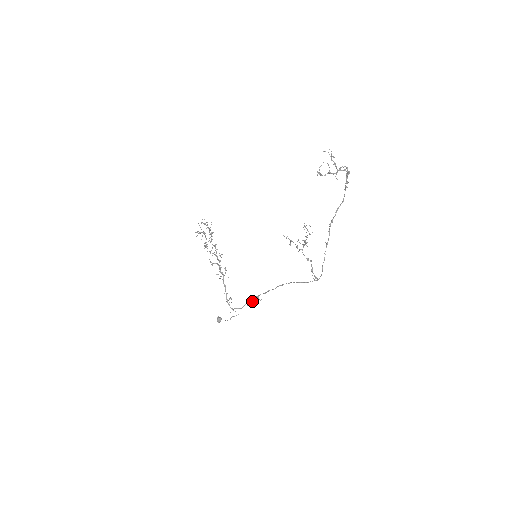
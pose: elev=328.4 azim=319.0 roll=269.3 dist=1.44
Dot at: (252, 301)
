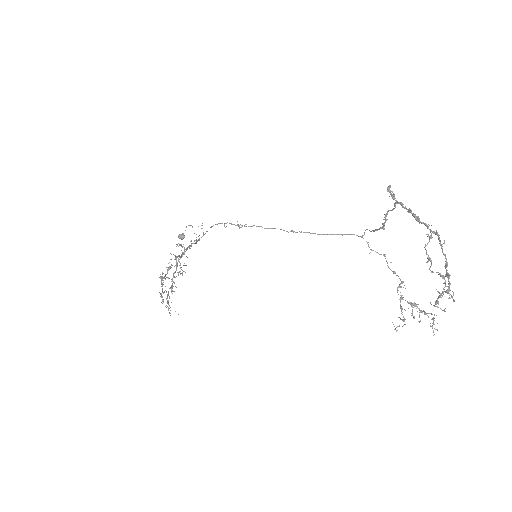
Dot at: occluded
